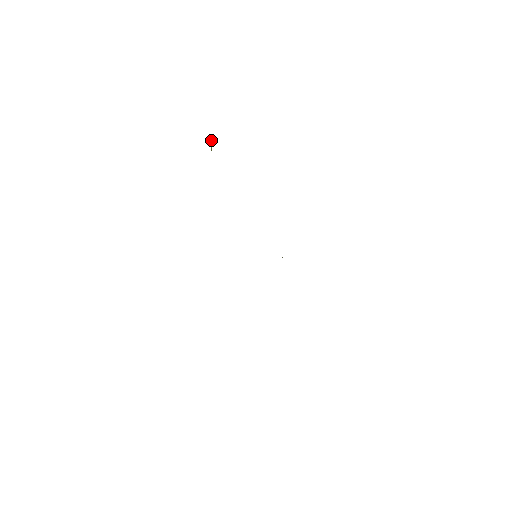
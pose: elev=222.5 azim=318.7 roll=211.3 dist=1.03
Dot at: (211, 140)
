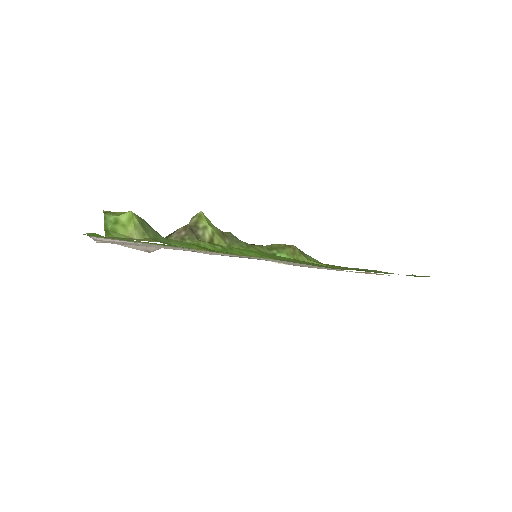
Dot at: (189, 222)
